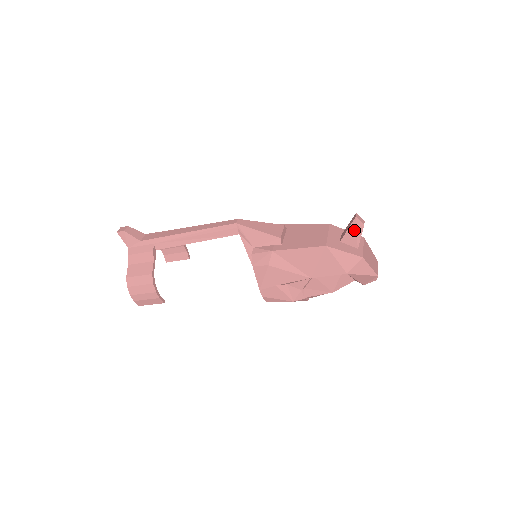
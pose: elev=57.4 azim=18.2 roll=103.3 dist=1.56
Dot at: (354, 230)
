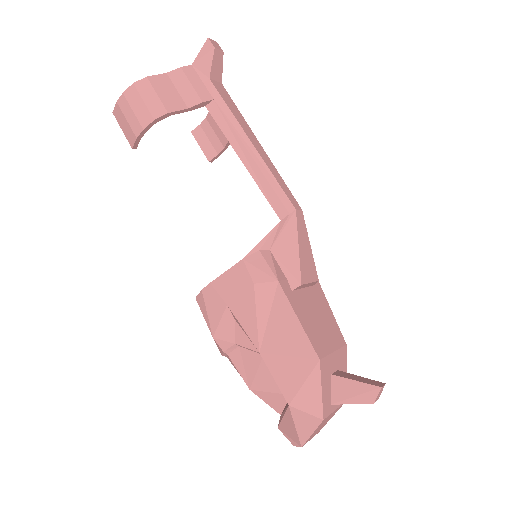
Dot at: (359, 390)
